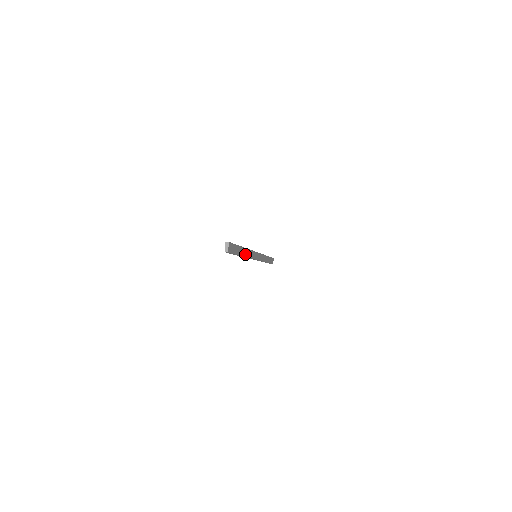
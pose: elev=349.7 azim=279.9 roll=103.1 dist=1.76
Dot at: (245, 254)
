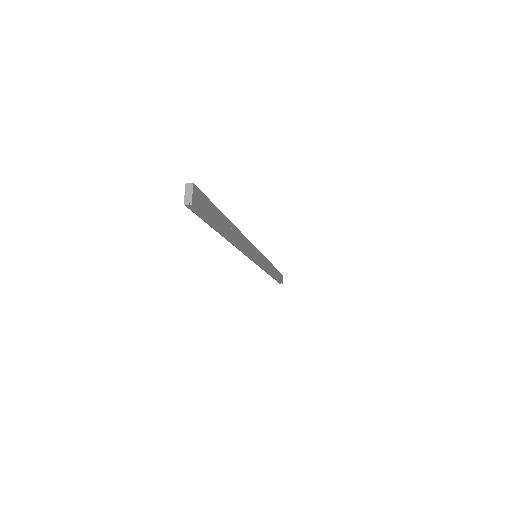
Dot at: (235, 238)
